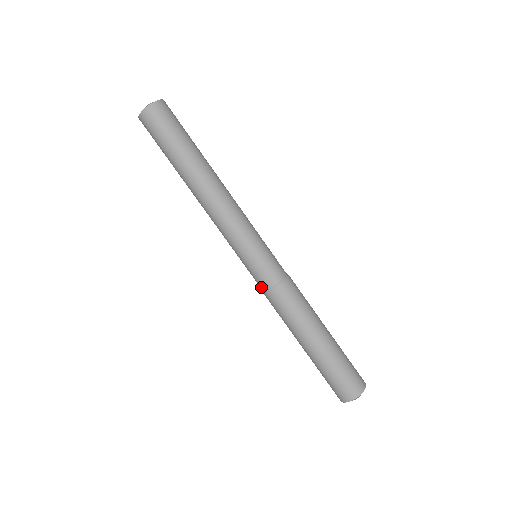
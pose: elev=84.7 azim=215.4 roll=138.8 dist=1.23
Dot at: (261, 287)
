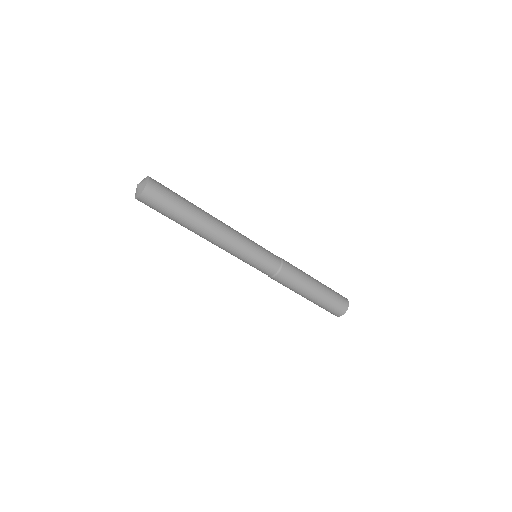
Dot at: (269, 275)
